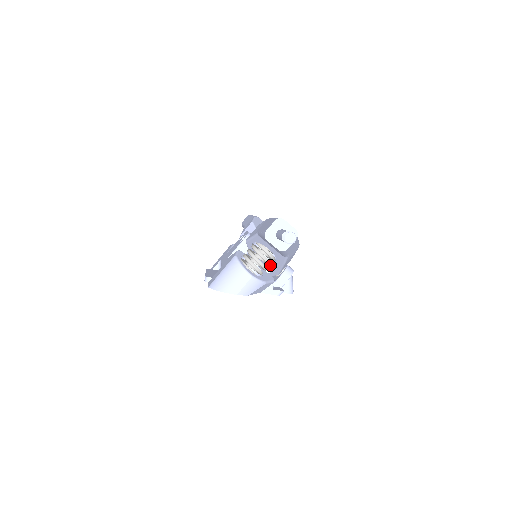
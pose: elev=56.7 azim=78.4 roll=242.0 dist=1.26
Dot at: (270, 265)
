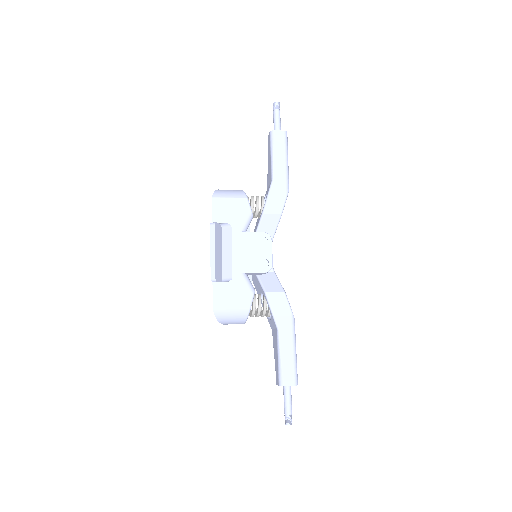
Dot at: (258, 290)
